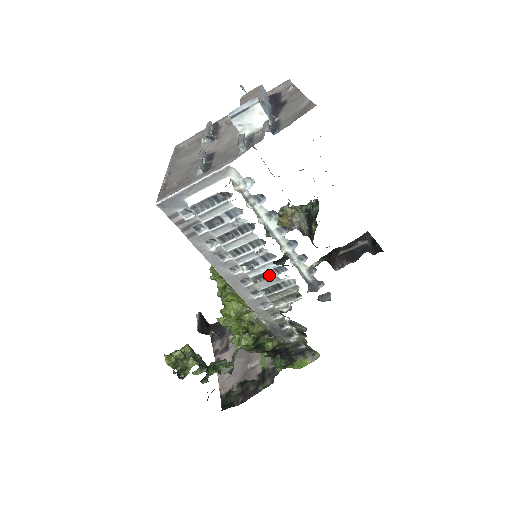
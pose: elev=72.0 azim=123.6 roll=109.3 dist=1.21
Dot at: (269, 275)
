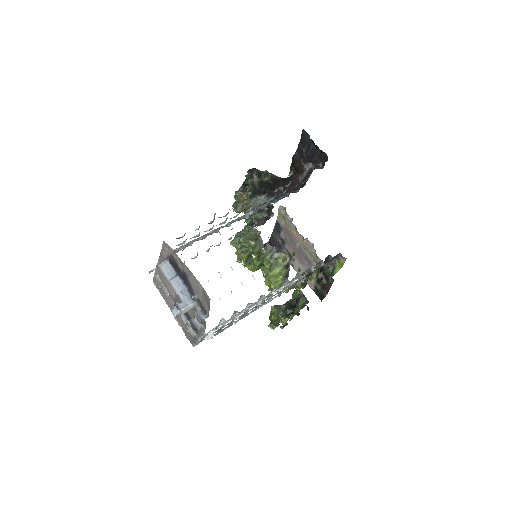
Dot at: (277, 295)
